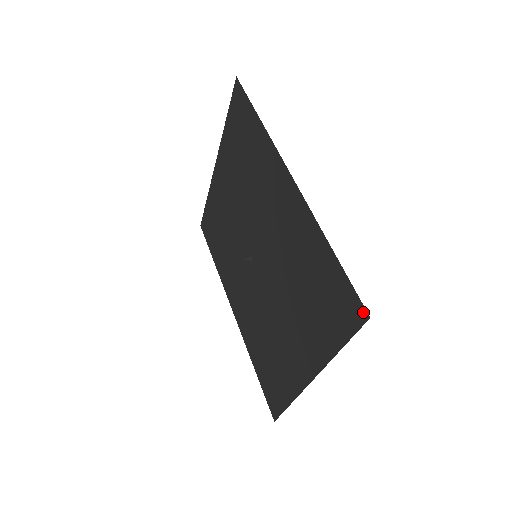
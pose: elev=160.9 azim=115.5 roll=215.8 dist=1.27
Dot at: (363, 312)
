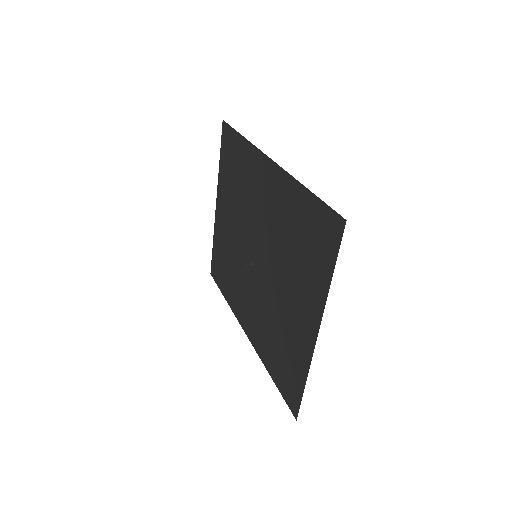
Dot at: (340, 221)
